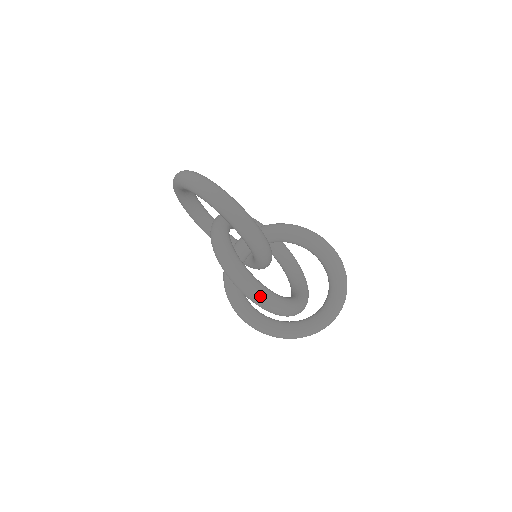
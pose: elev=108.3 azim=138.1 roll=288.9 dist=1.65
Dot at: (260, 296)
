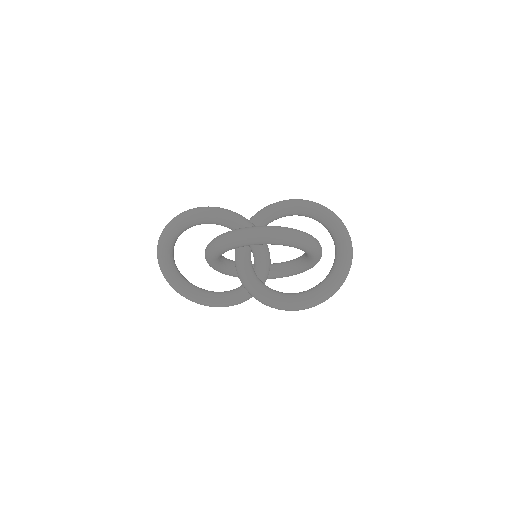
Dot at: (266, 228)
